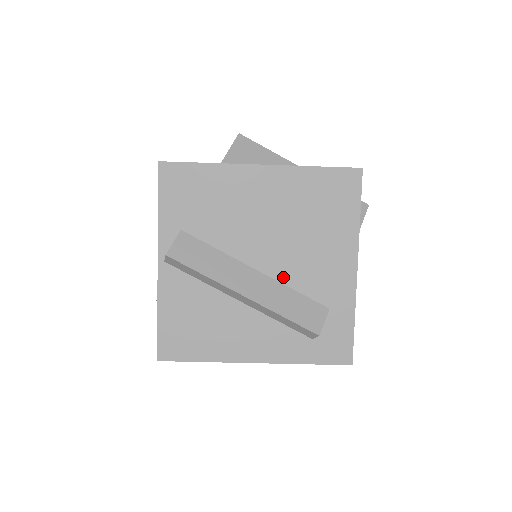
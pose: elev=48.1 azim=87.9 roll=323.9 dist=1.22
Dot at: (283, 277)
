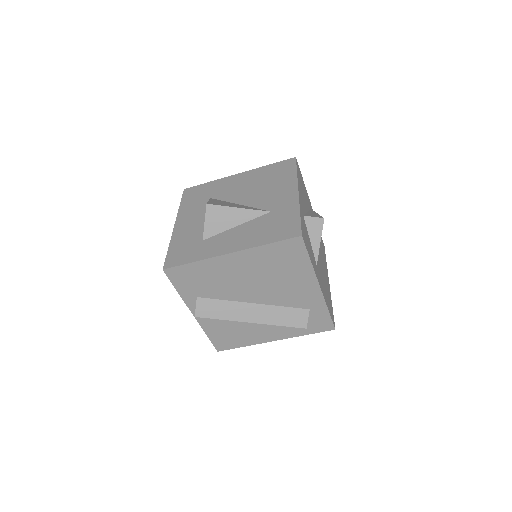
Dot at: (273, 302)
